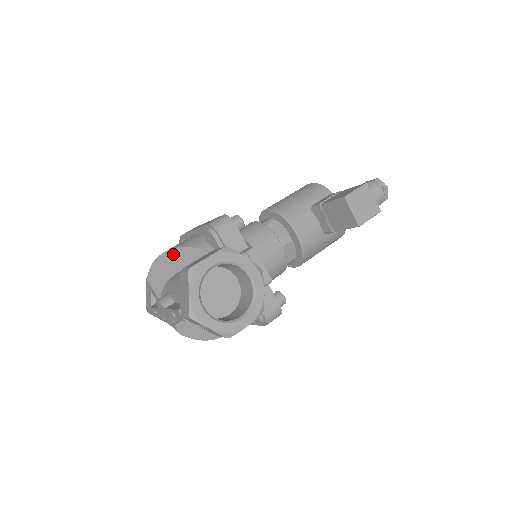
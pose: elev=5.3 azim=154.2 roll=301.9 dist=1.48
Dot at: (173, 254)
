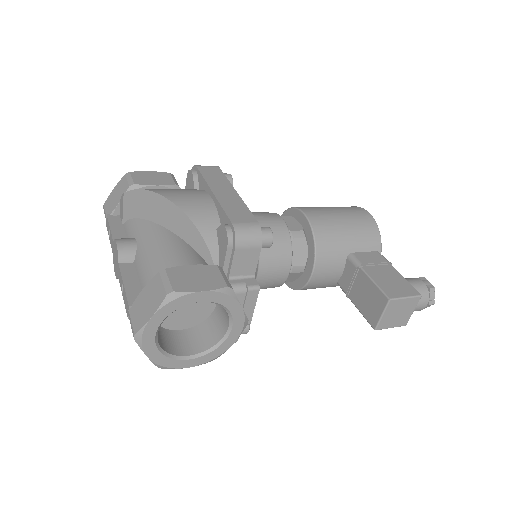
Dot at: (171, 208)
